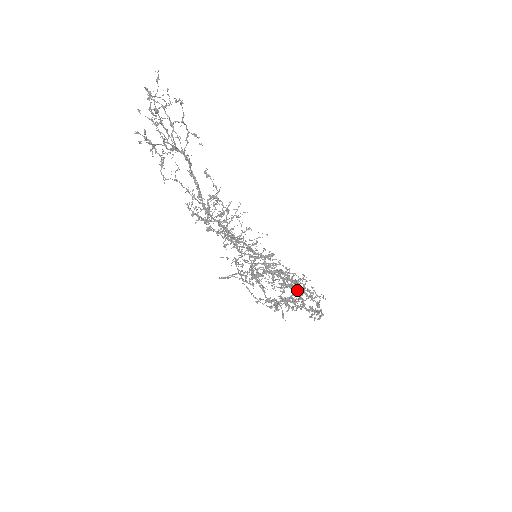
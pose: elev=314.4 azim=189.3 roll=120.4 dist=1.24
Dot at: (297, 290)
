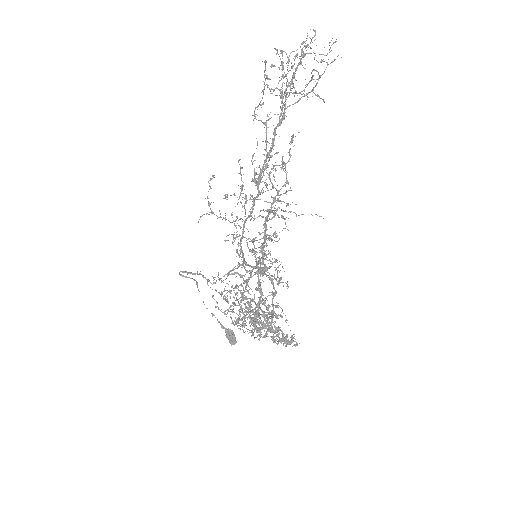
Dot at: (252, 325)
